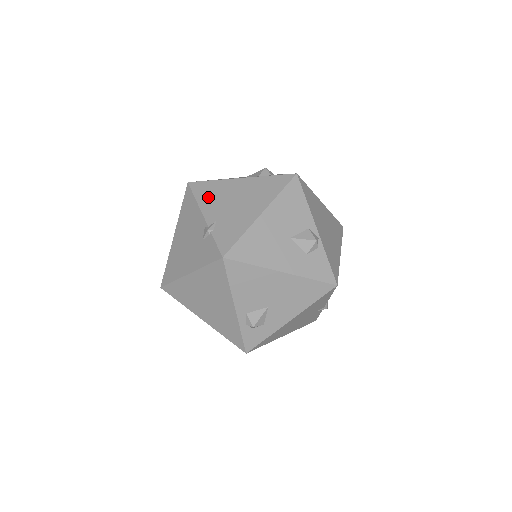
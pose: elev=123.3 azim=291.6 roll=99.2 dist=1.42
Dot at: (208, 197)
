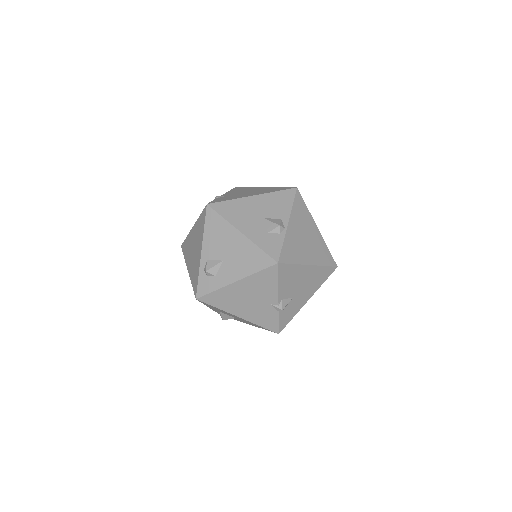
Dot at: (236, 190)
